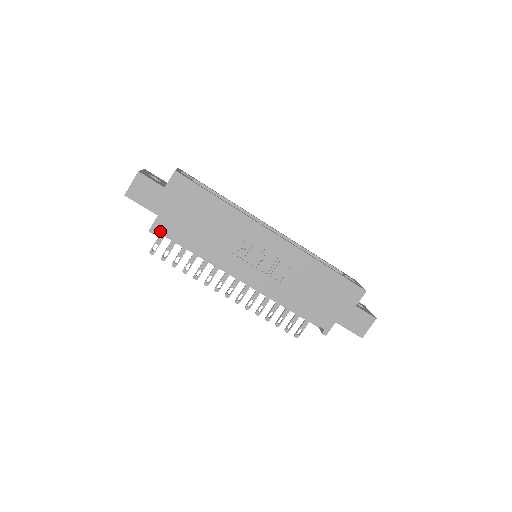
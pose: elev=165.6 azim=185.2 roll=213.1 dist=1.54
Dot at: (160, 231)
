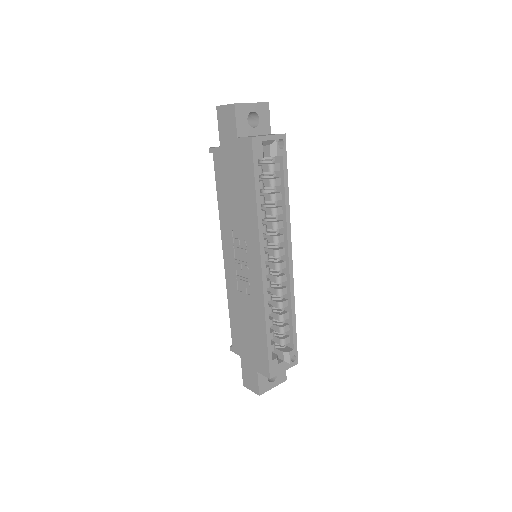
Dot at: (214, 158)
